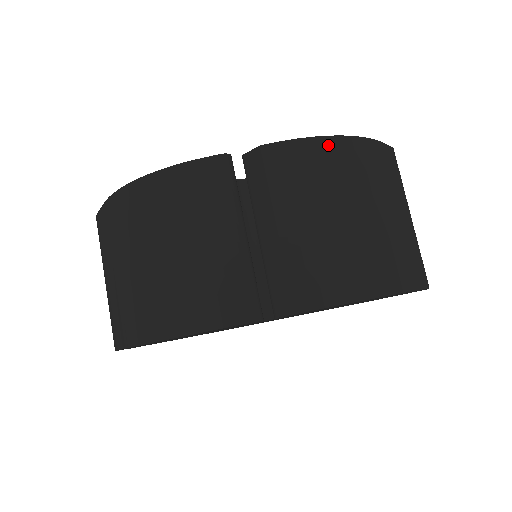
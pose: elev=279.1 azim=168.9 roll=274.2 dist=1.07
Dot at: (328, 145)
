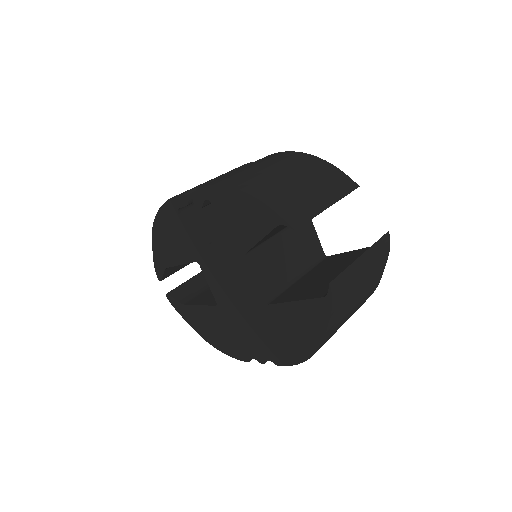
Dot at: (295, 154)
